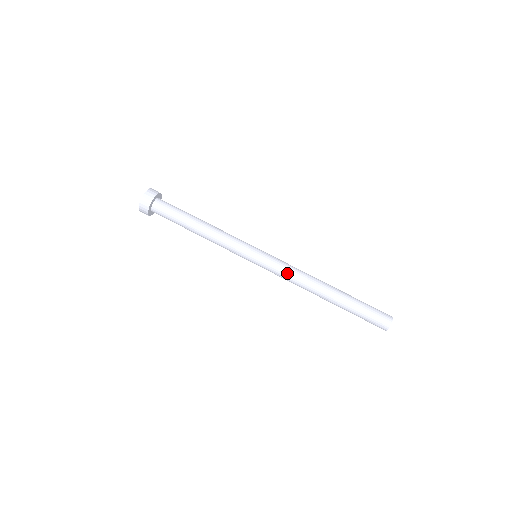
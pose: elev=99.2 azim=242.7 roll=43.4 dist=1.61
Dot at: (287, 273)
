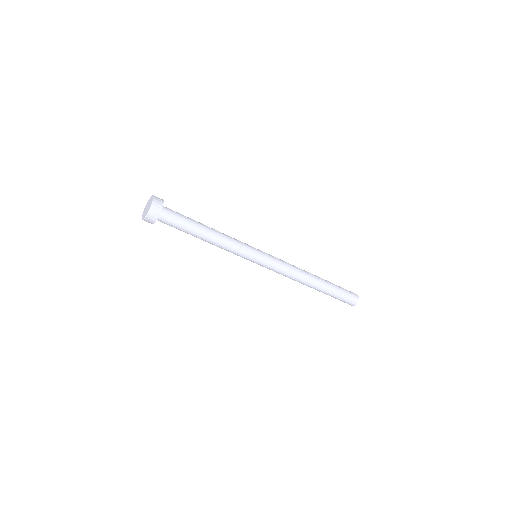
Dot at: (279, 273)
